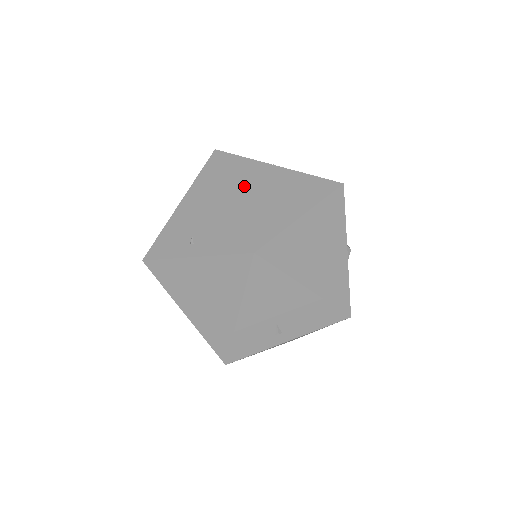
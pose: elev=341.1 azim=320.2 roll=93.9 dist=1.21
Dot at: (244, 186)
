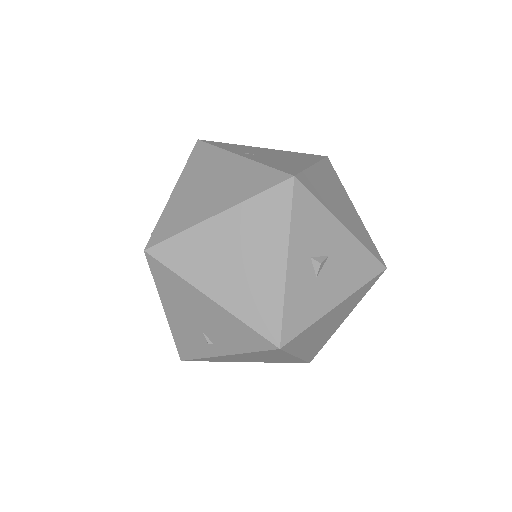
Dot at: (191, 179)
